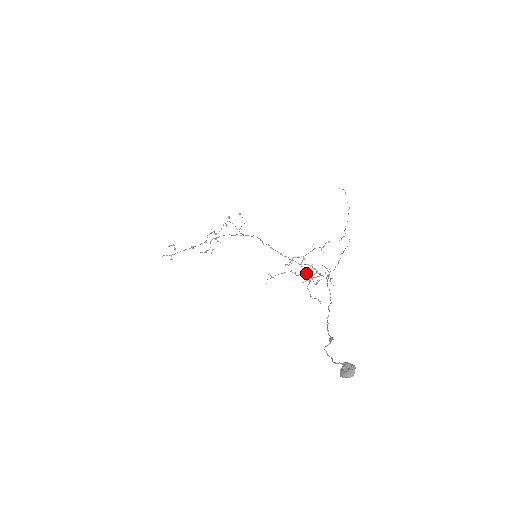
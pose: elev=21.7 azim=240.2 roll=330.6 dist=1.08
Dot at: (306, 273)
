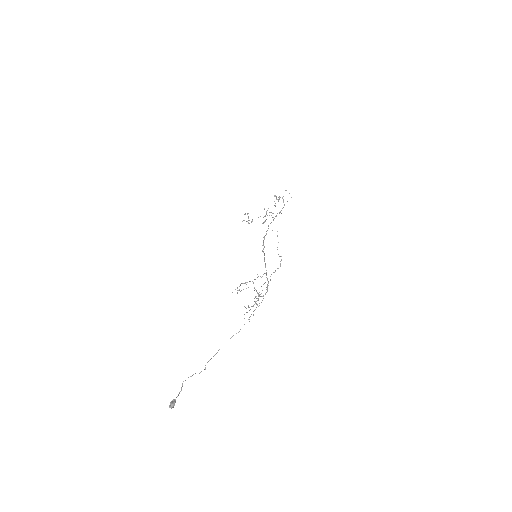
Dot at: (256, 291)
